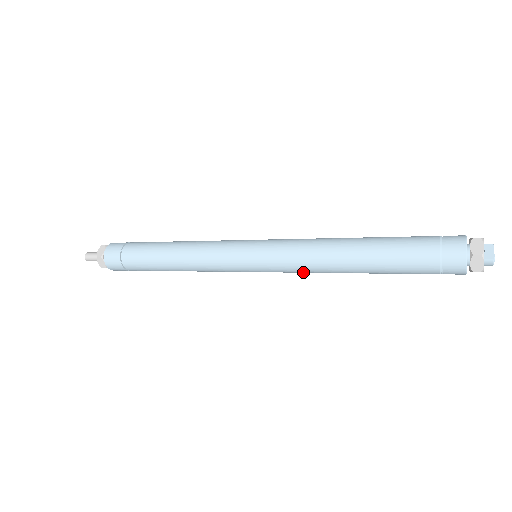
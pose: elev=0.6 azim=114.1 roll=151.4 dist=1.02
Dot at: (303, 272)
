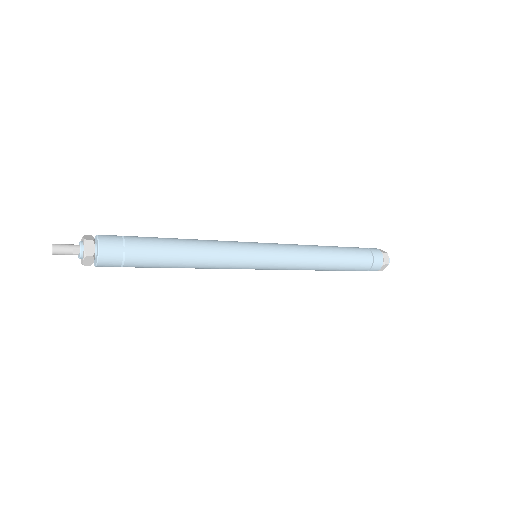
Dot at: (297, 265)
